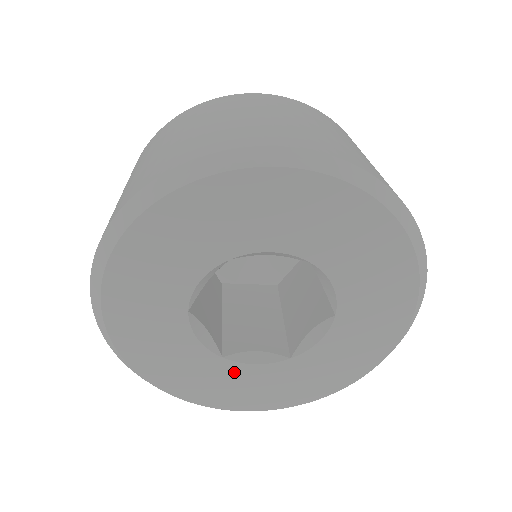
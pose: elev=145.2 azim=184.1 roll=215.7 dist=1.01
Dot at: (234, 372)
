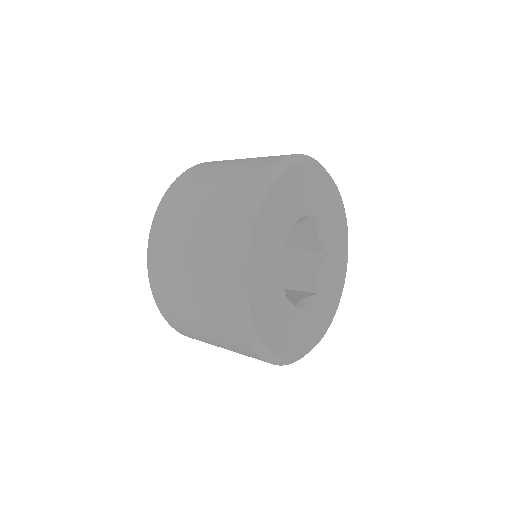
Dot at: (300, 318)
